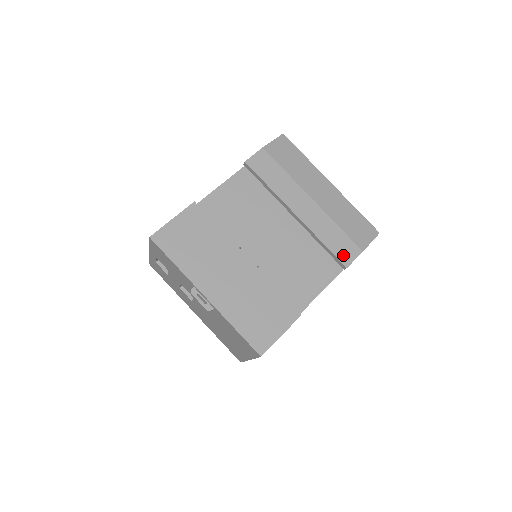
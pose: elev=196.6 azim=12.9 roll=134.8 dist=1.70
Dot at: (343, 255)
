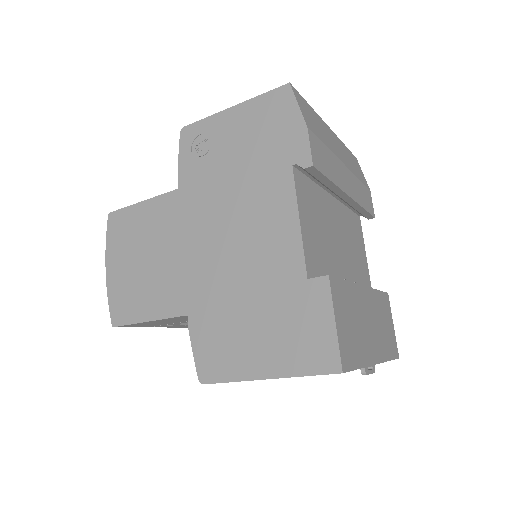
Dot at: (370, 207)
